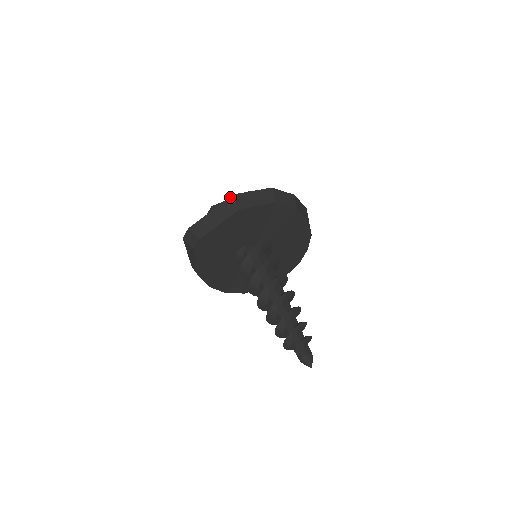
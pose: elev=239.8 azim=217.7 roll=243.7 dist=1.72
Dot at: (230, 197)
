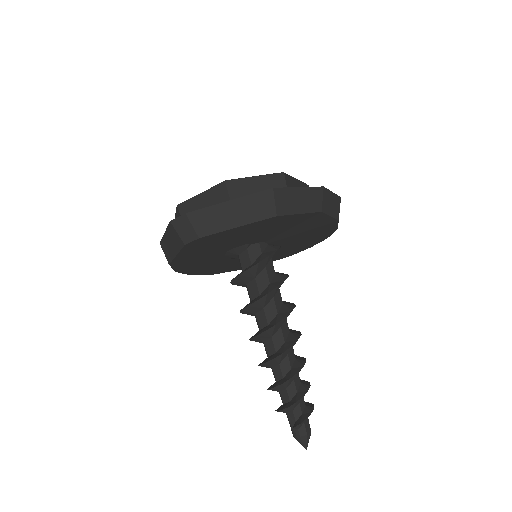
Dot at: (267, 190)
